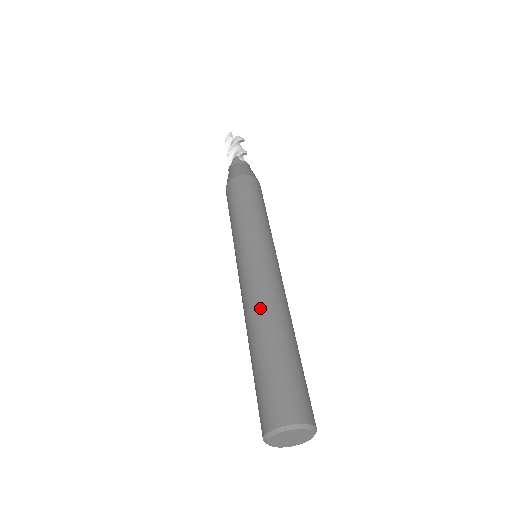
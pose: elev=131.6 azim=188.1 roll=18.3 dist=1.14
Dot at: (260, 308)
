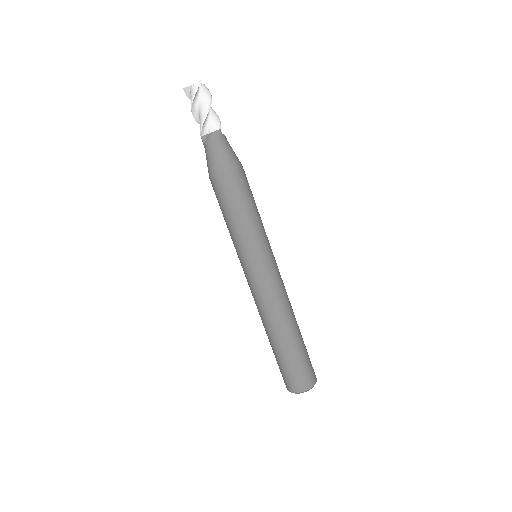
Dot at: (286, 315)
